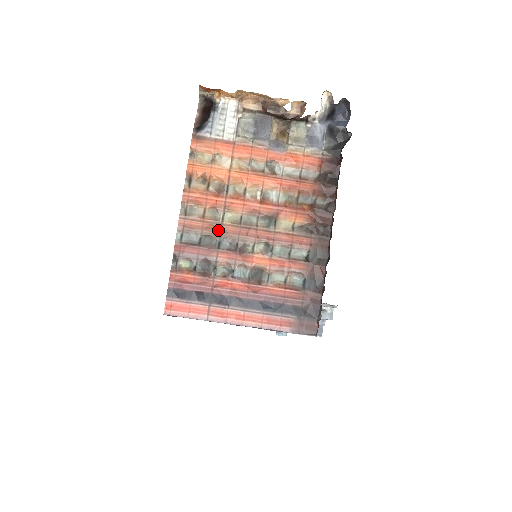
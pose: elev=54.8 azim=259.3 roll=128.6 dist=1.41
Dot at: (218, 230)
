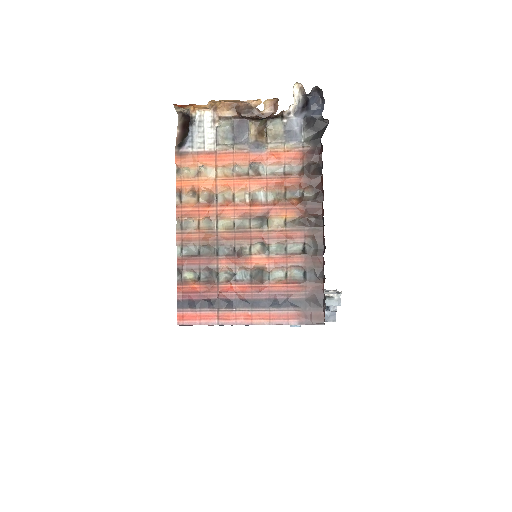
Dot at: (214, 238)
